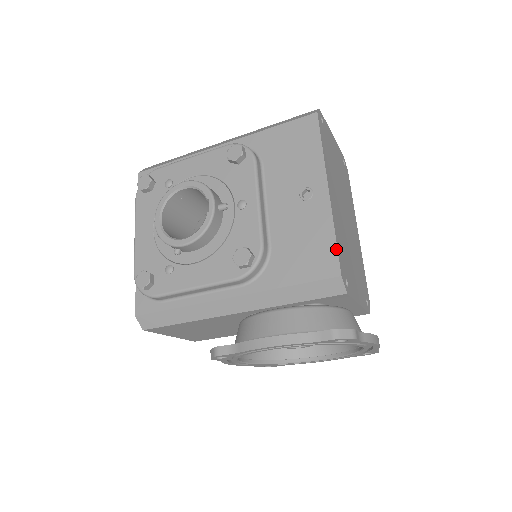
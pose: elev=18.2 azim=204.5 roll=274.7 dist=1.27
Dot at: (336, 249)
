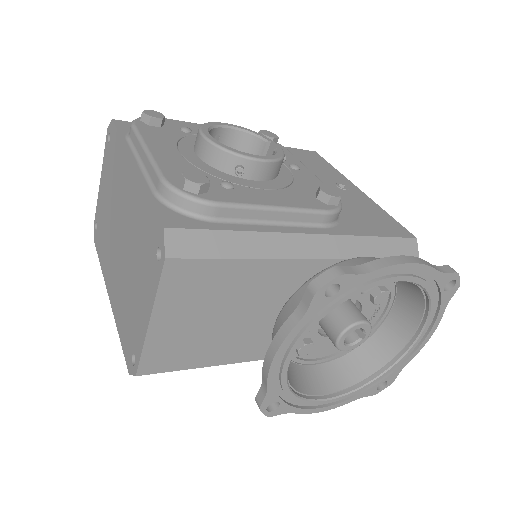
Dot at: (397, 222)
